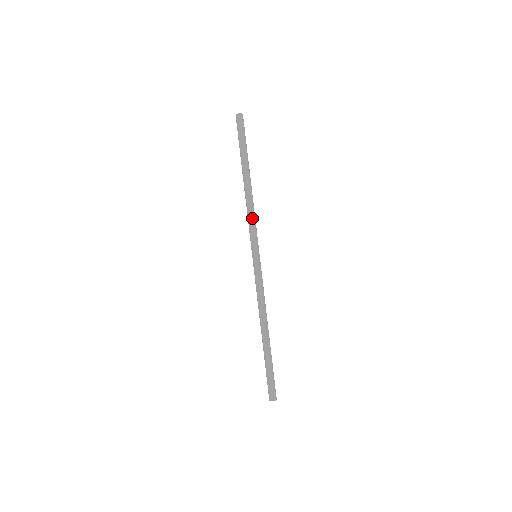
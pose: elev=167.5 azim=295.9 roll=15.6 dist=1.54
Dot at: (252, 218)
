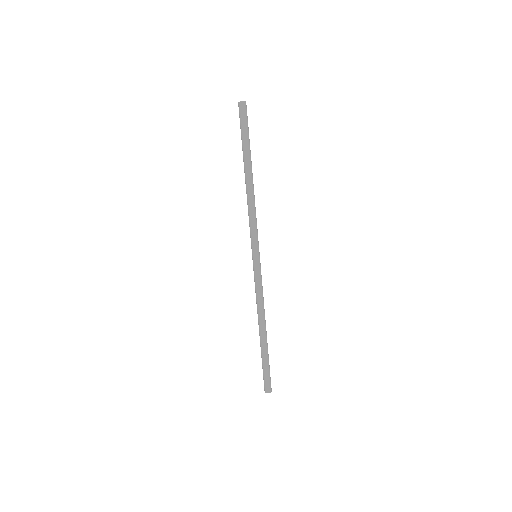
Dot at: (250, 218)
